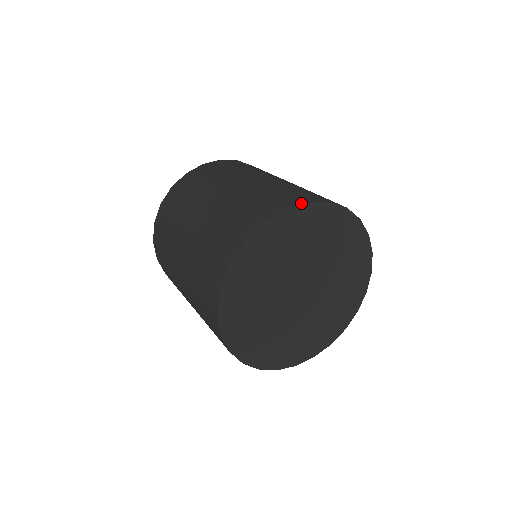
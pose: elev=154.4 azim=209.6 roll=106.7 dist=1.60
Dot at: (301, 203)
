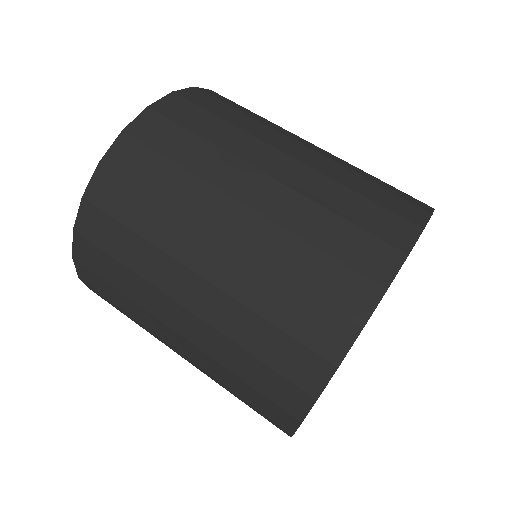
Dot at: (433, 209)
